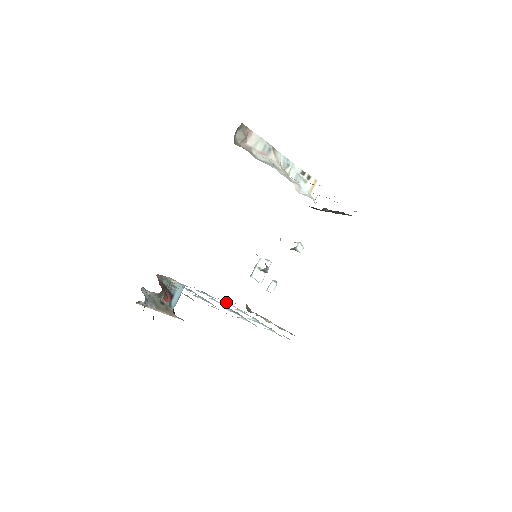
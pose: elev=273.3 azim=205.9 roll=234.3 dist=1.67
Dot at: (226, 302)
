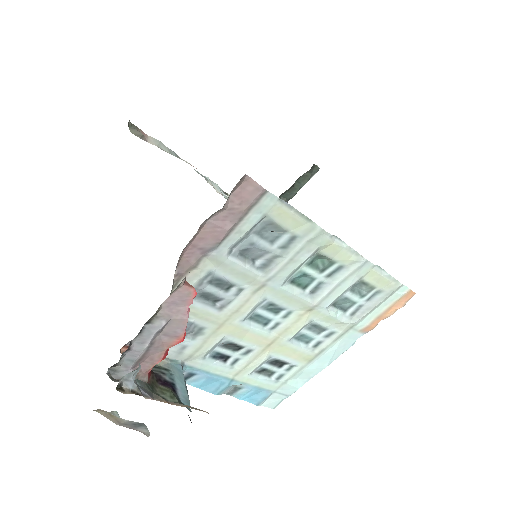
Dot at: (260, 376)
